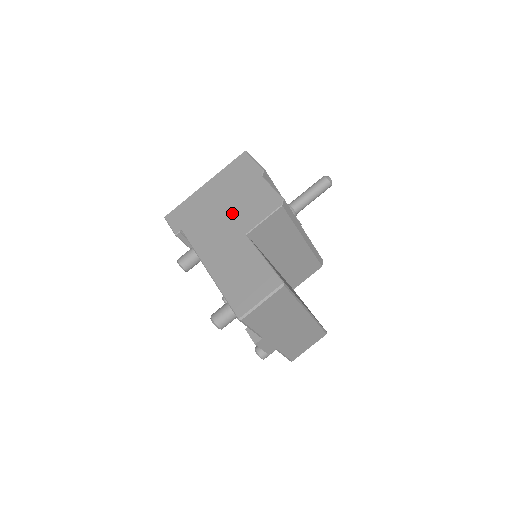
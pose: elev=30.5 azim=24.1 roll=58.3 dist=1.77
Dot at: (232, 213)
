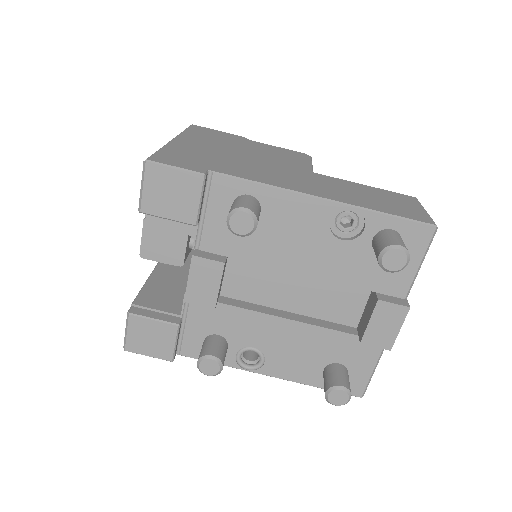
Dot at: (264, 159)
